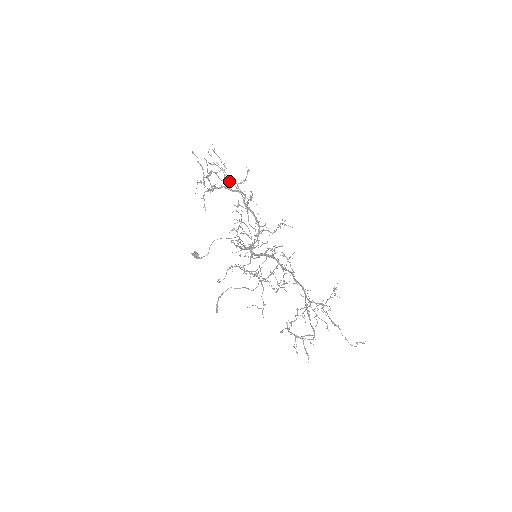
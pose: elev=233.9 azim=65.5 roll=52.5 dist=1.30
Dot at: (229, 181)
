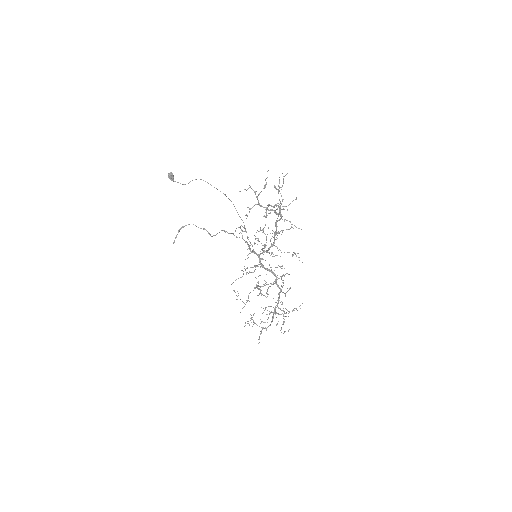
Dot at: (286, 220)
